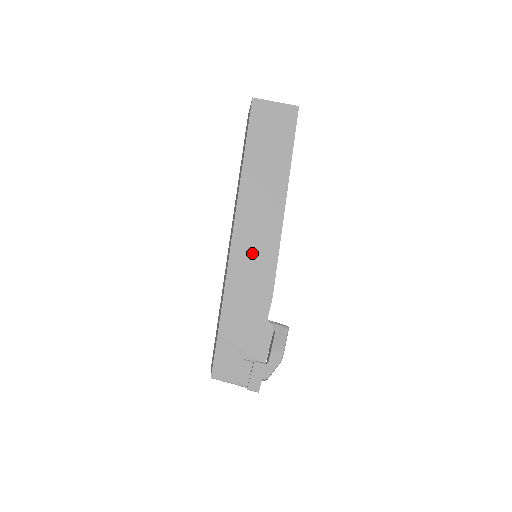
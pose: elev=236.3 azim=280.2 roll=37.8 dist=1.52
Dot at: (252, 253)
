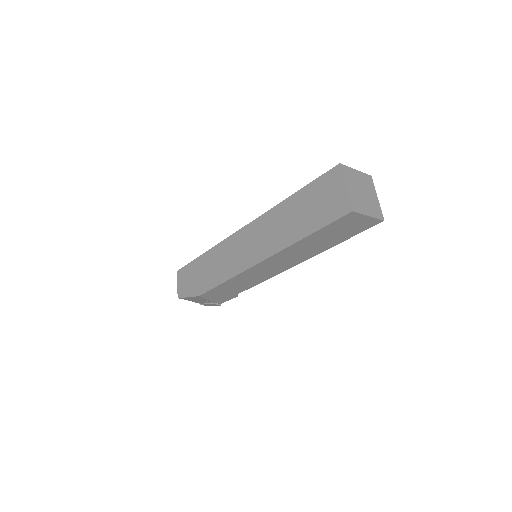
Dot at: (255, 275)
